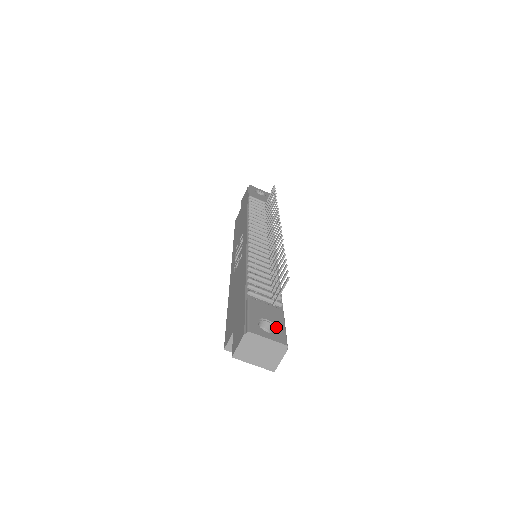
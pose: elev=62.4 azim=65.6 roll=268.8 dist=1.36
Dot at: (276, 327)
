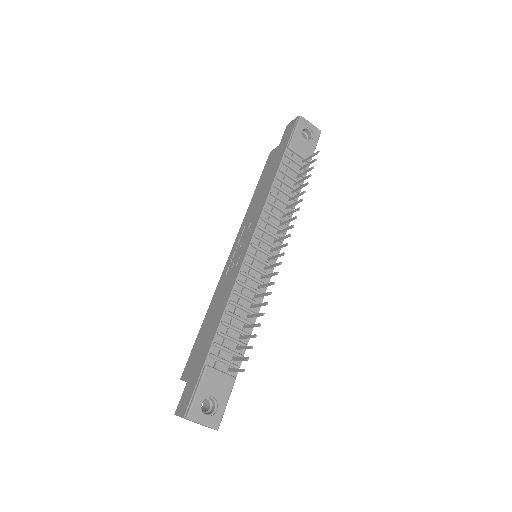
Dot at: (217, 406)
